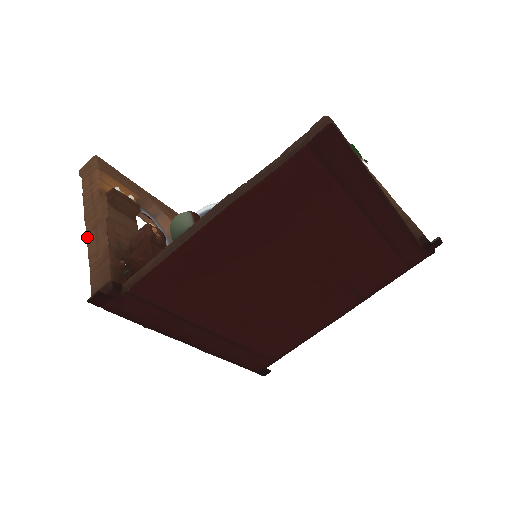
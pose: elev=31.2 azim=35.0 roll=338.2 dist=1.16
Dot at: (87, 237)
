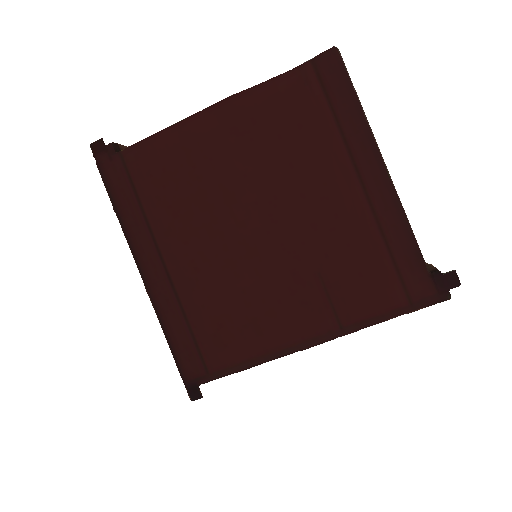
Dot at: occluded
